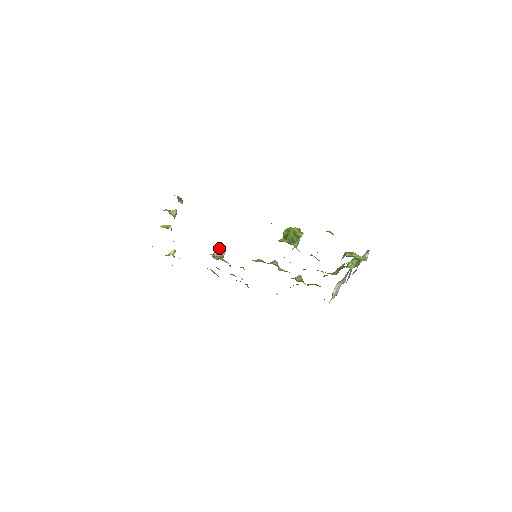
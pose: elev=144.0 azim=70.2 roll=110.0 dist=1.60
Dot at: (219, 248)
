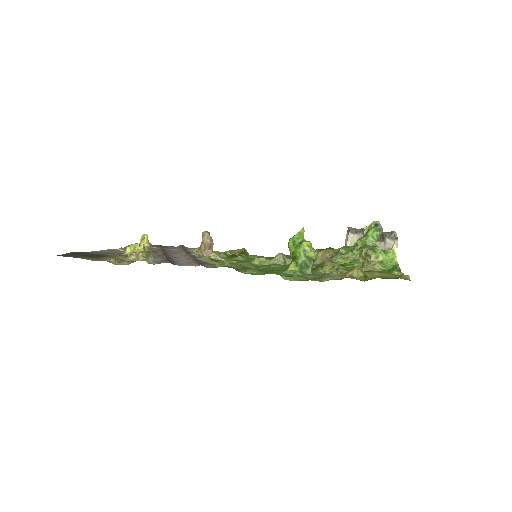
Dot at: (204, 240)
